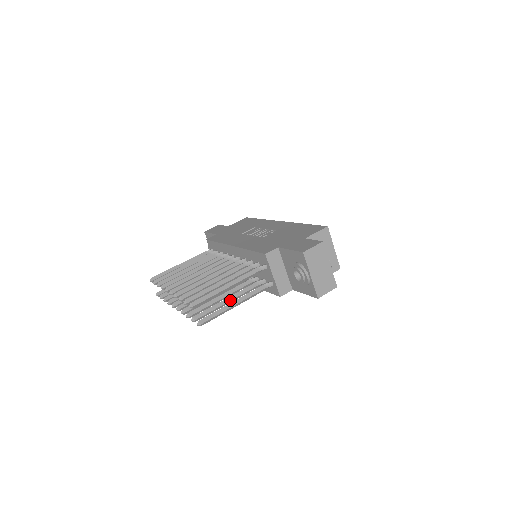
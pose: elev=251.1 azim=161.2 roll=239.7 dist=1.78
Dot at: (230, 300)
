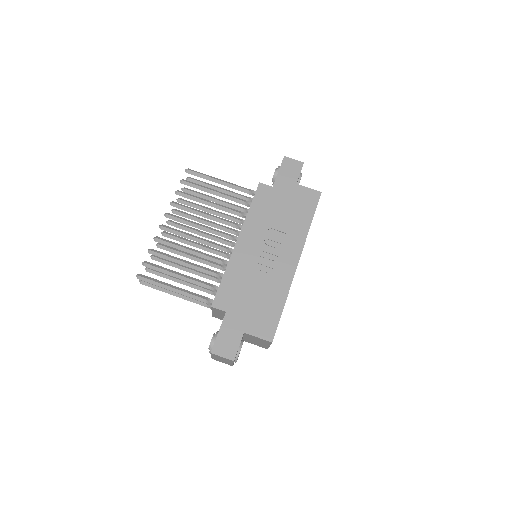
Dot at: (181, 283)
